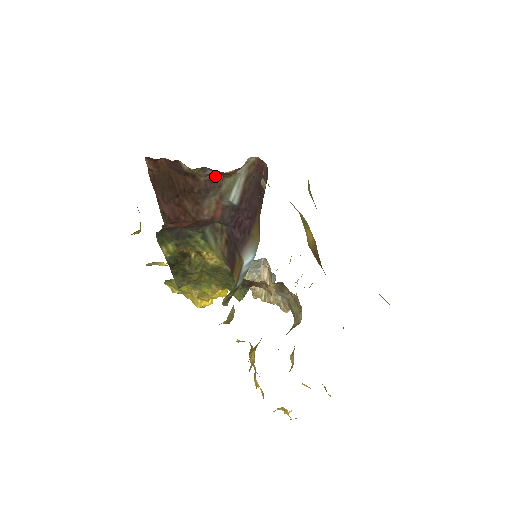
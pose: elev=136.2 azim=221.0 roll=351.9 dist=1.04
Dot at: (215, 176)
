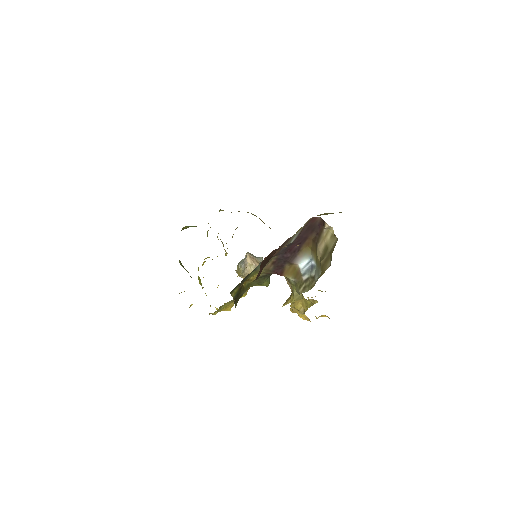
Dot at: (289, 239)
